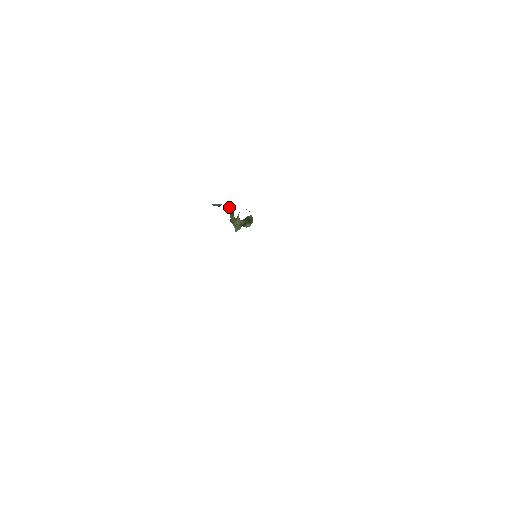
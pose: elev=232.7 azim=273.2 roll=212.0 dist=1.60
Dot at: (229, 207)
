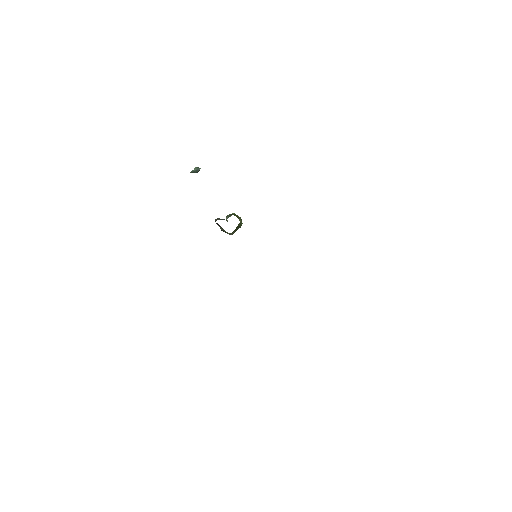
Dot at: occluded
